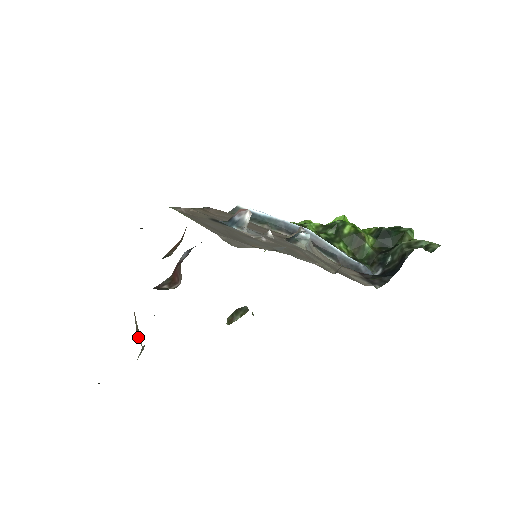
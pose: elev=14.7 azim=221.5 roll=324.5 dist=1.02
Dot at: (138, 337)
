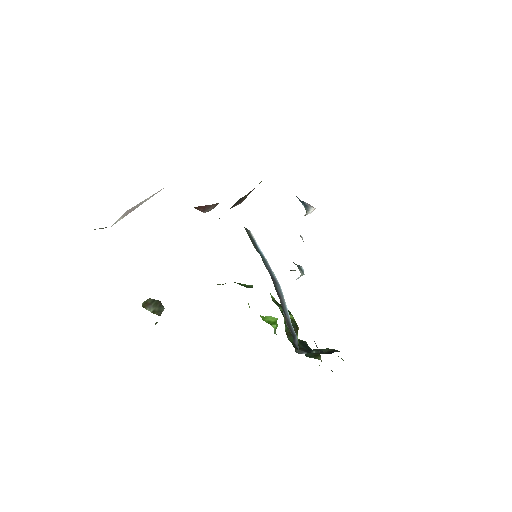
Dot at: (127, 212)
